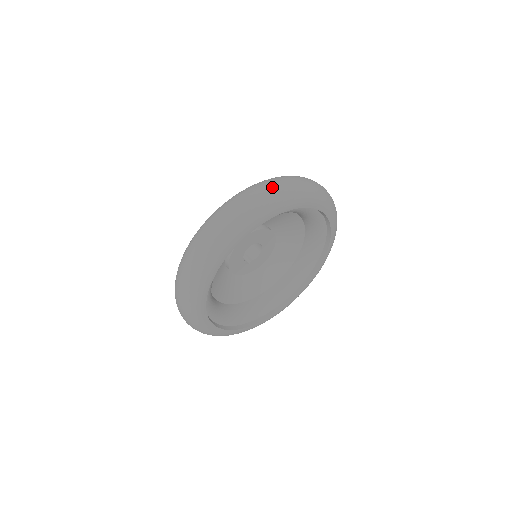
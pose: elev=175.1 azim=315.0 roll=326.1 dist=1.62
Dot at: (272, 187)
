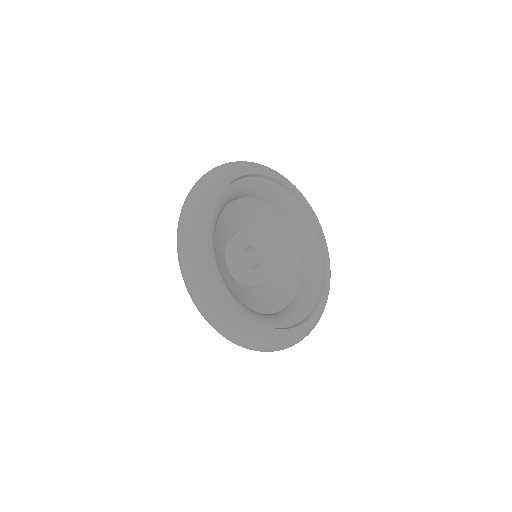
Dot at: (210, 171)
